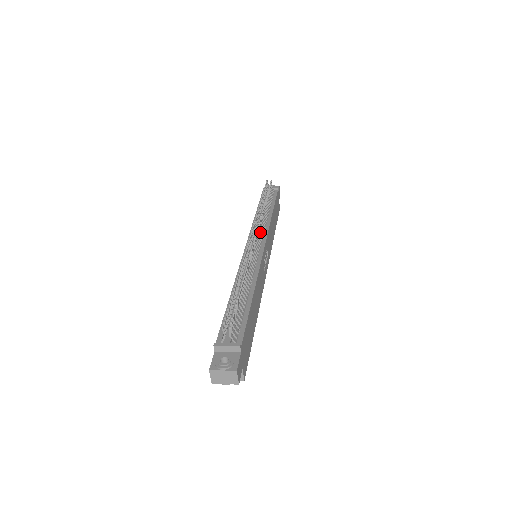
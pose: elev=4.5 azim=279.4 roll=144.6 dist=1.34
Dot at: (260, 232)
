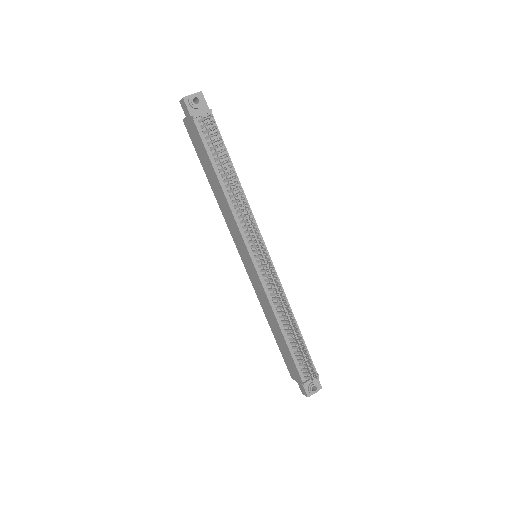
Dot at: occluded
